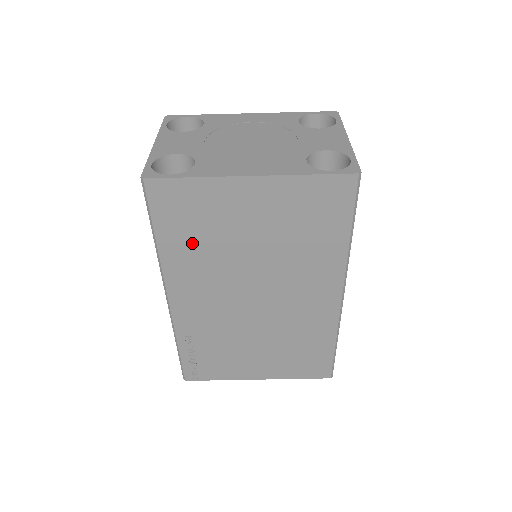
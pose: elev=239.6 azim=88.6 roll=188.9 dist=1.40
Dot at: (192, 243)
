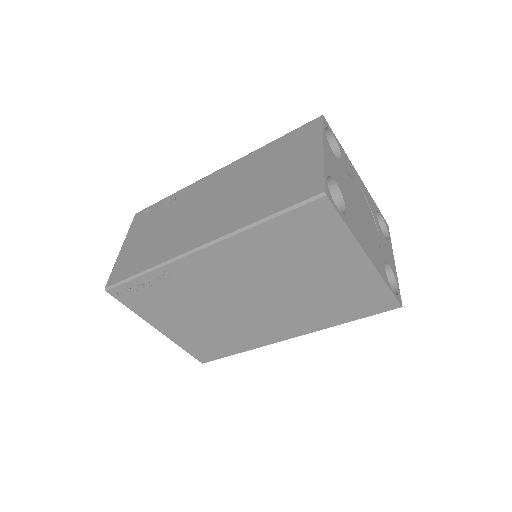
Dot at: (279, 246)
